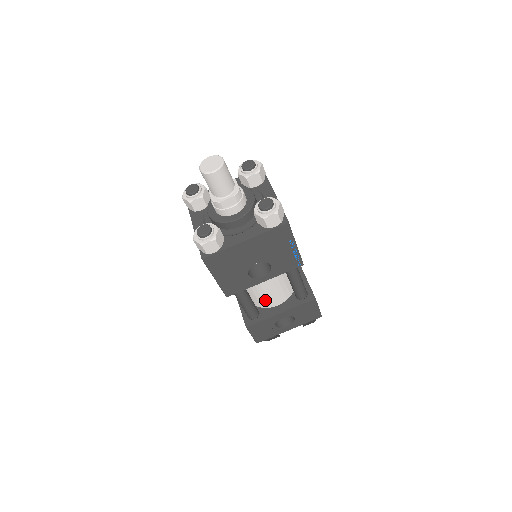
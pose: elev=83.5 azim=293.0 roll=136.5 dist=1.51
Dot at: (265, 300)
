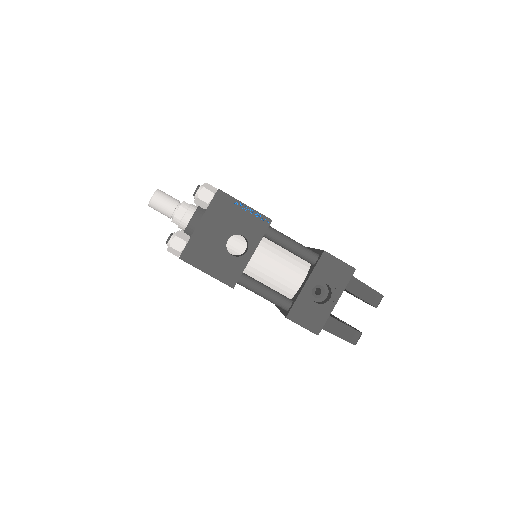
Dot at: (285, 283)
